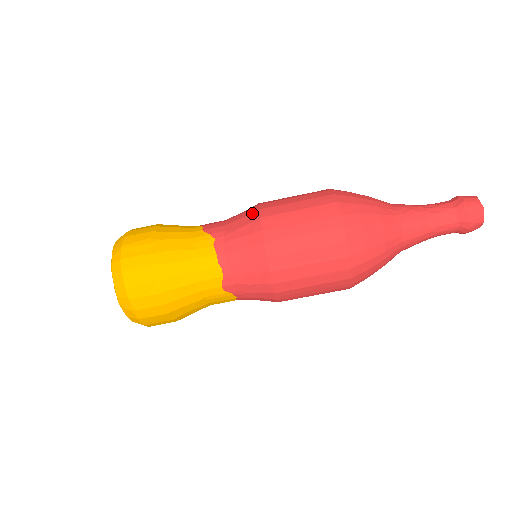
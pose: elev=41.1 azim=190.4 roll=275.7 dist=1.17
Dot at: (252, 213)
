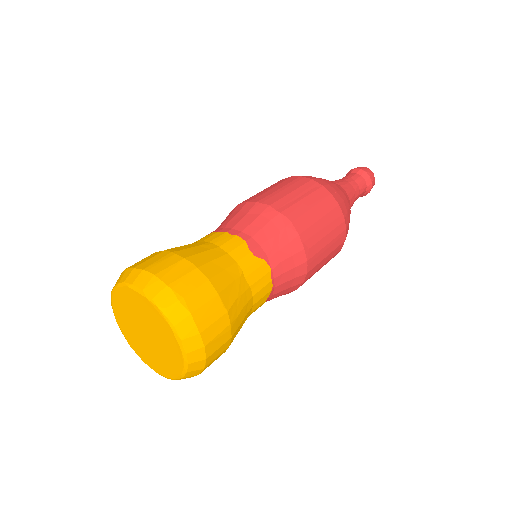
Dot at: (228, 215)
